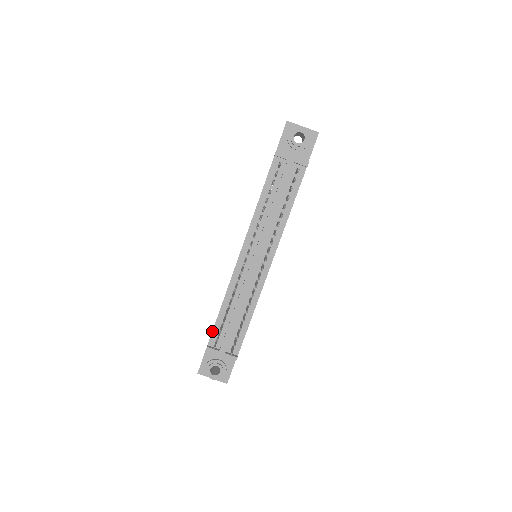
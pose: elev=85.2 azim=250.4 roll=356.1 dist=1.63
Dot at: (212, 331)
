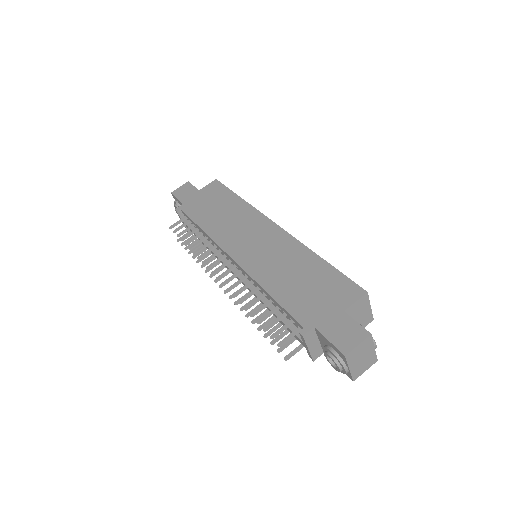
Dot at: (187, 215)
